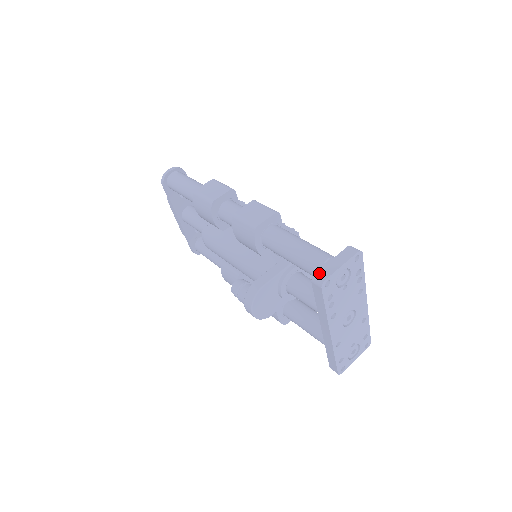
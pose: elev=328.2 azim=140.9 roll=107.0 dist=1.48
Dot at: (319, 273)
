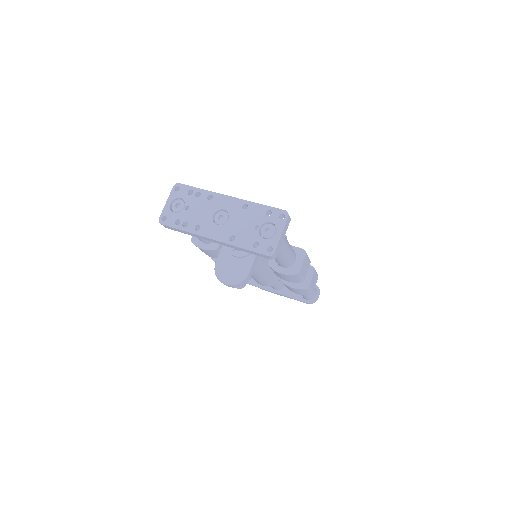
Dot at: (163, 220)
